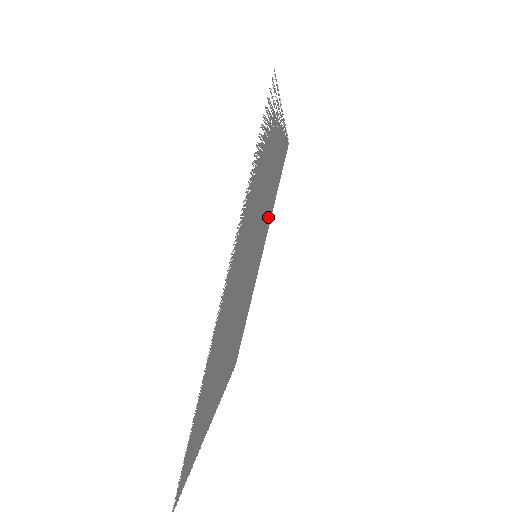
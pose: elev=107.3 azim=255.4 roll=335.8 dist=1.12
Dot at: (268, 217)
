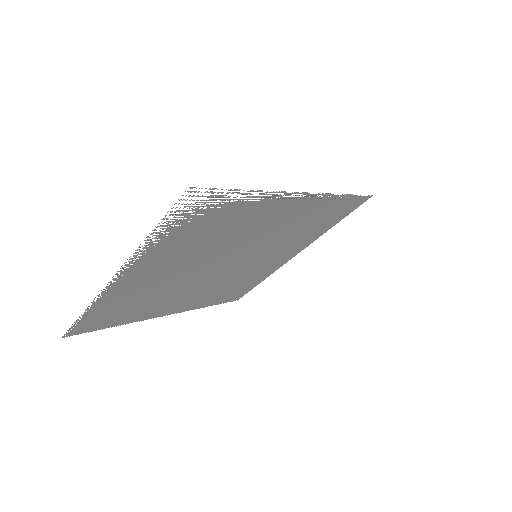
Dot at: (299, 237)
